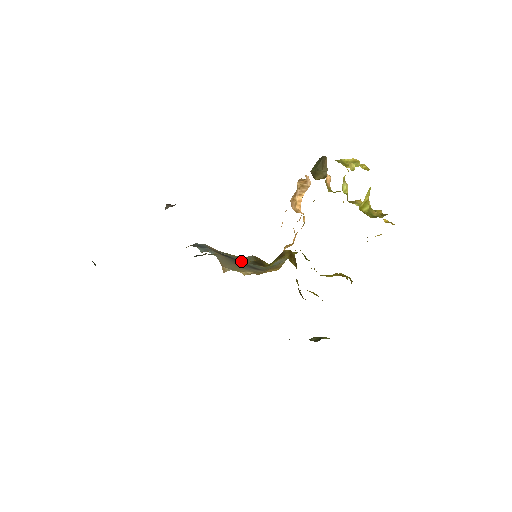
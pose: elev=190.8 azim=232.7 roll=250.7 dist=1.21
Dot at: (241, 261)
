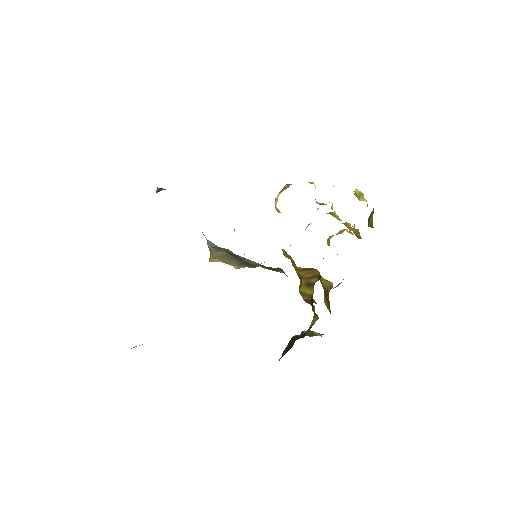
Dot at: (246, 261)
